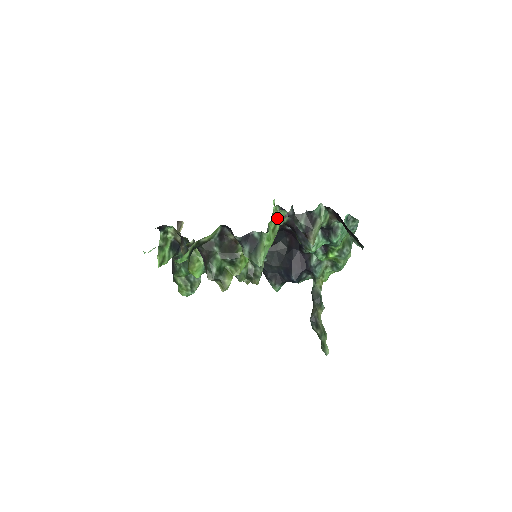
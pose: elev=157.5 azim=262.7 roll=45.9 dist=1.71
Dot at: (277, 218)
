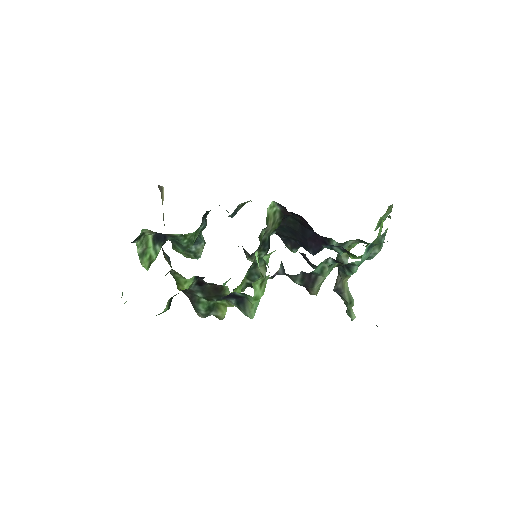
Dot at: (263, 277)
